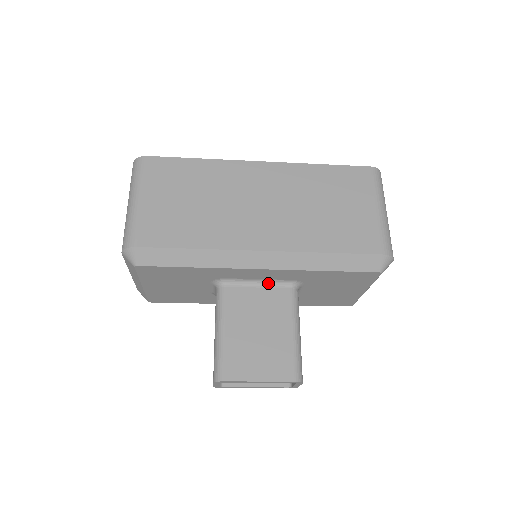
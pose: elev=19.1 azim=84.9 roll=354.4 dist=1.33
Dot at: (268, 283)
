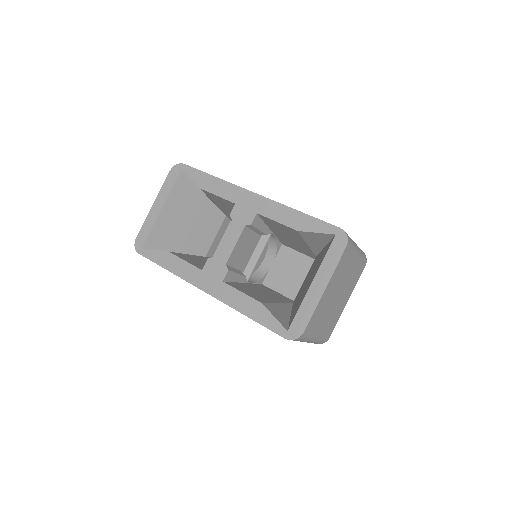
Dot at: occluded
